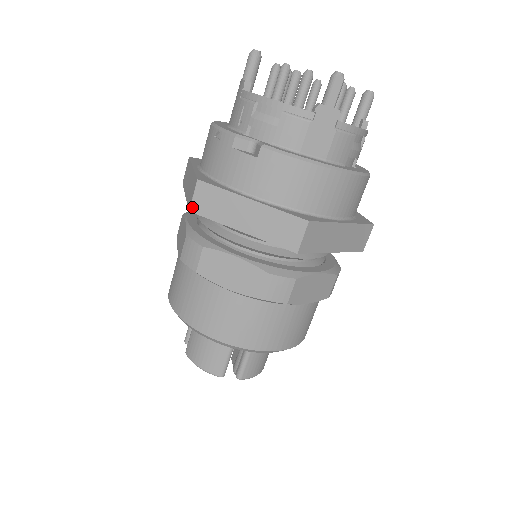
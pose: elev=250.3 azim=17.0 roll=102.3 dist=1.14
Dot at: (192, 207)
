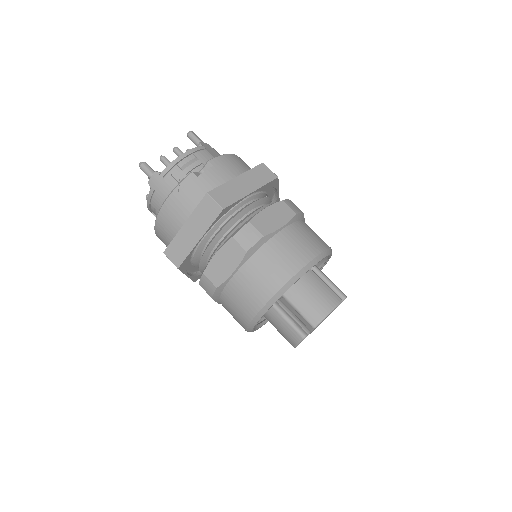
Dot at: (222, 206)
